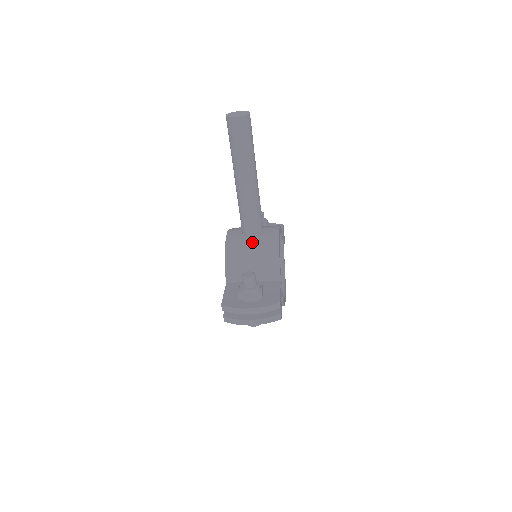
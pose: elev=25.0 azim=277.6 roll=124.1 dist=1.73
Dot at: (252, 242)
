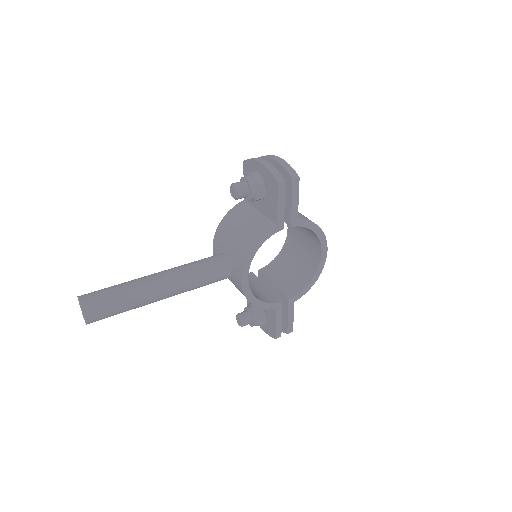
Dot at: (230, 280)
